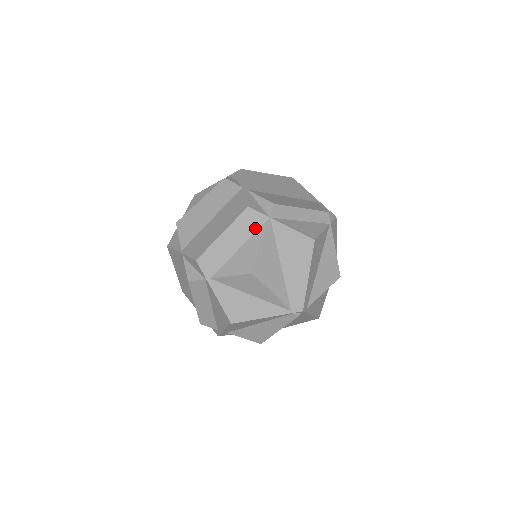
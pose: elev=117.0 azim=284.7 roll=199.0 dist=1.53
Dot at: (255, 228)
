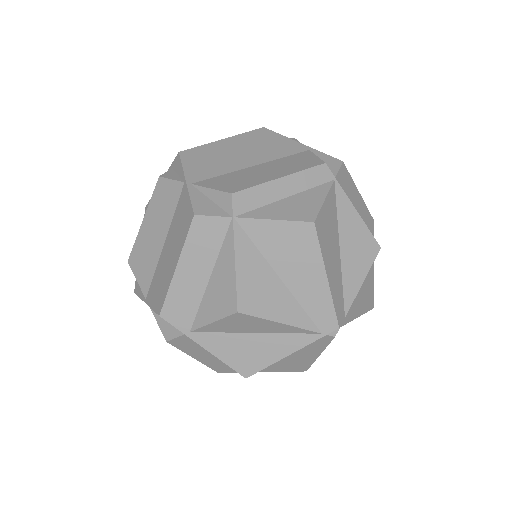
Dot at: (218, 241)
